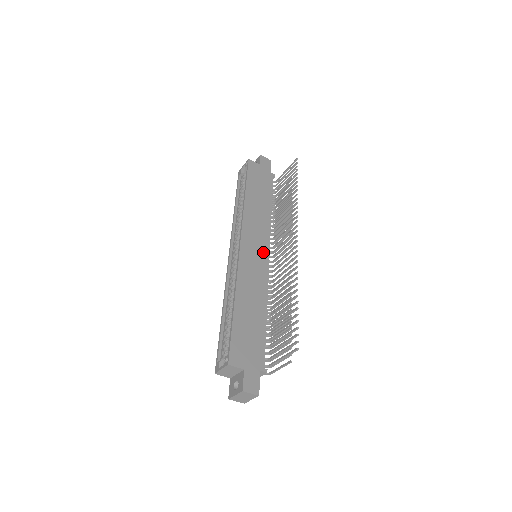
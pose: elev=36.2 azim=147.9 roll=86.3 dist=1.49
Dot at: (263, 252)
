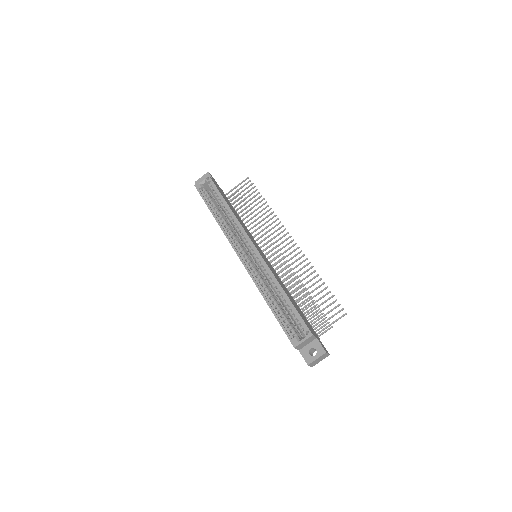
Dot at: (262, 252)
